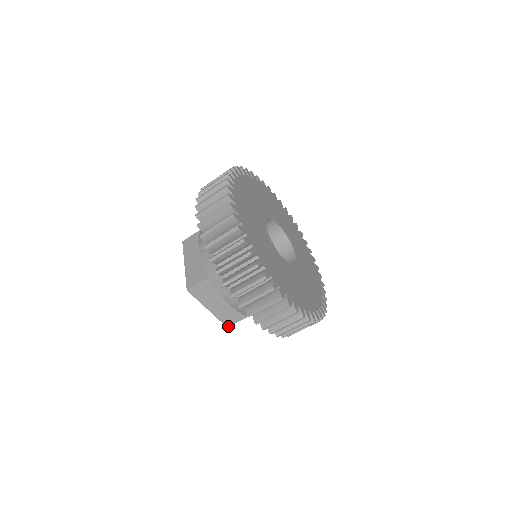
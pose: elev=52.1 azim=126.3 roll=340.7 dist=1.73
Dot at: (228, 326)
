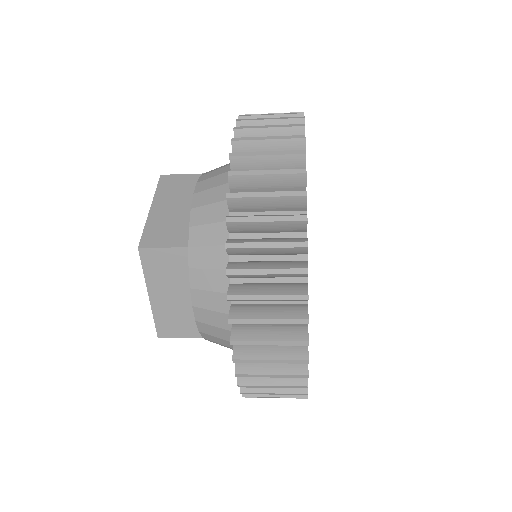
Dot at: (161, 335)
